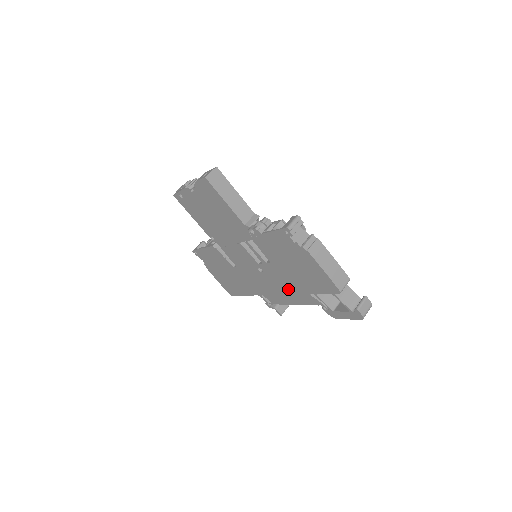
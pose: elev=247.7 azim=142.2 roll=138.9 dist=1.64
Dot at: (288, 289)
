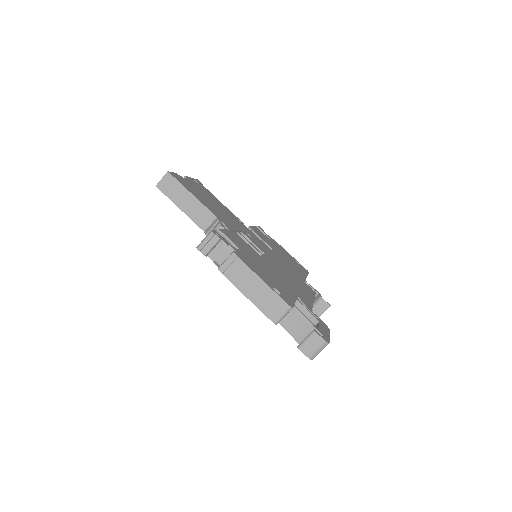
Dot at: occluded
